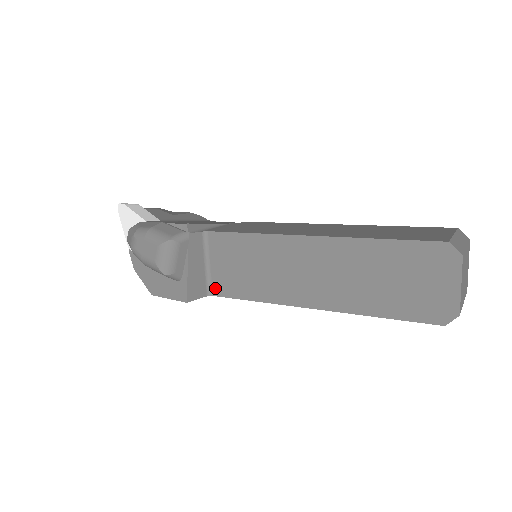
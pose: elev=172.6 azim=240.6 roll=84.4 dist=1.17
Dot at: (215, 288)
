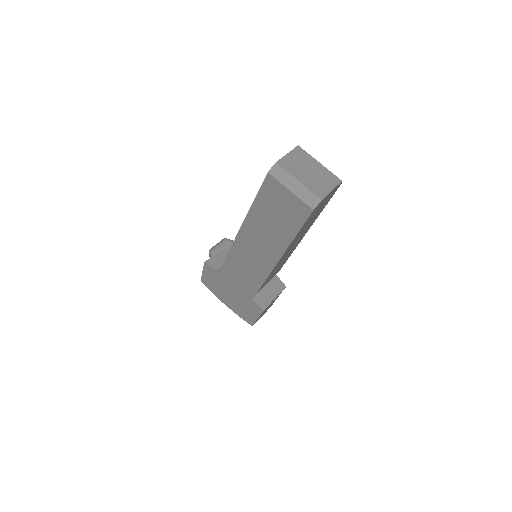
Dot at: occluded
